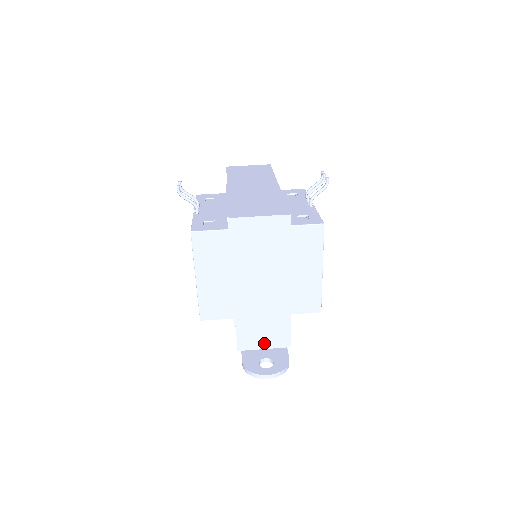
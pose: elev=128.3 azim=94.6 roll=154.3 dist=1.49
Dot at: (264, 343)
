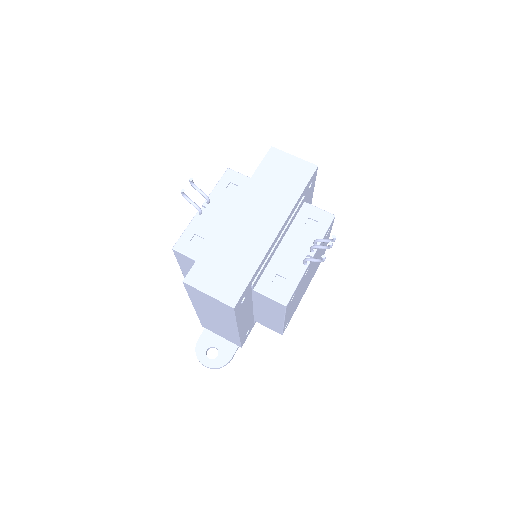
Dot at: (221, 335)
